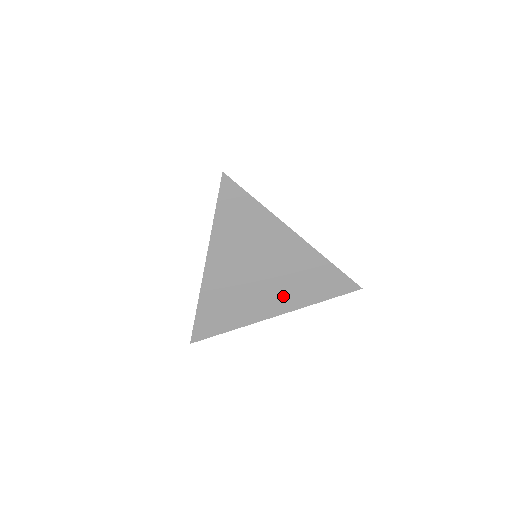
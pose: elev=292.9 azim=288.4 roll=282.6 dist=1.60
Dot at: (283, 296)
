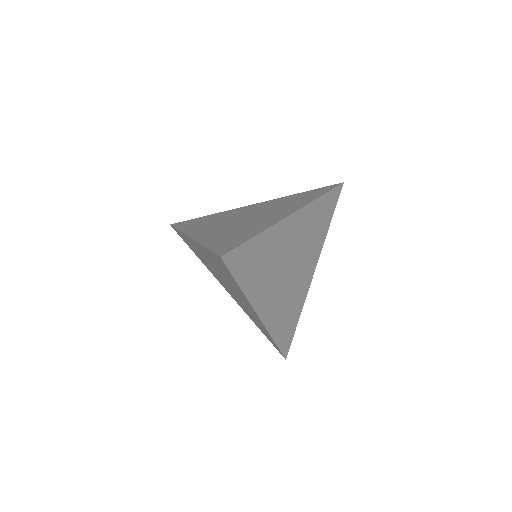
Dot at: (235, 298)
